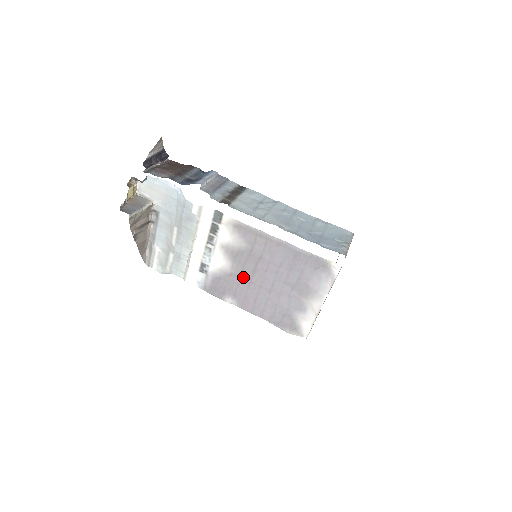
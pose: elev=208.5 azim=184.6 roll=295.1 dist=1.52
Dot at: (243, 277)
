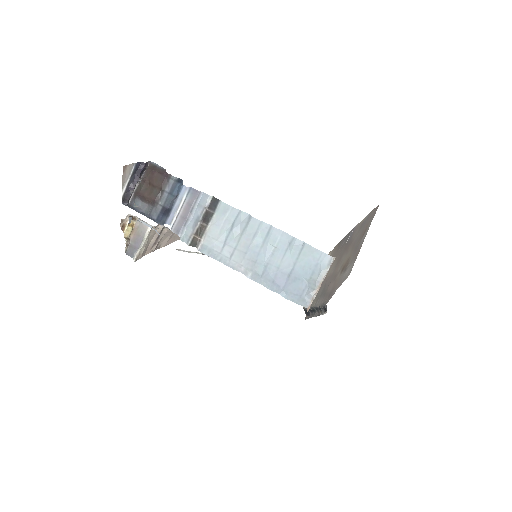
Dot at: occluded
